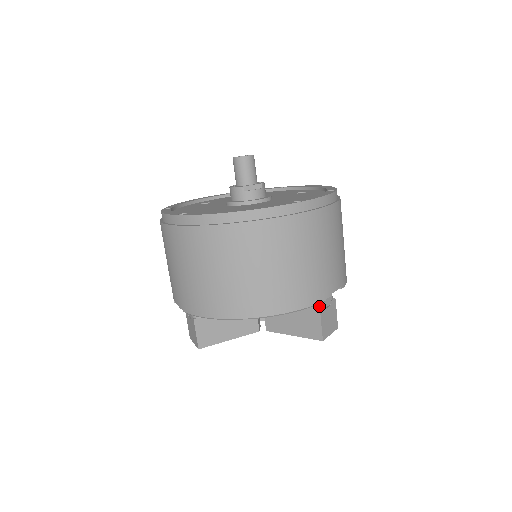
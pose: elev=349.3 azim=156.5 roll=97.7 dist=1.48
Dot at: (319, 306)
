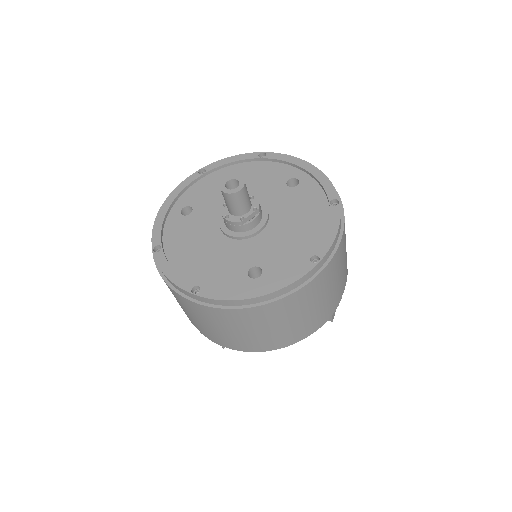
Dot at: occluded
